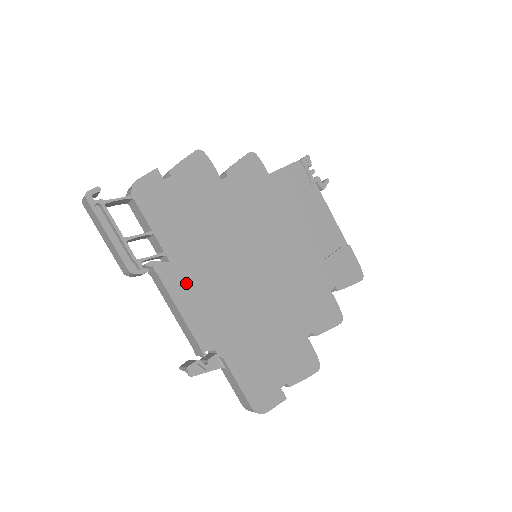
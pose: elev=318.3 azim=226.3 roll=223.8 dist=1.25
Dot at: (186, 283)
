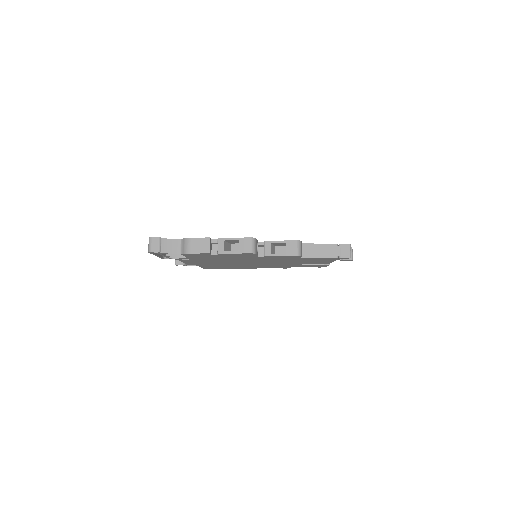
Dot at: (195, 261)
